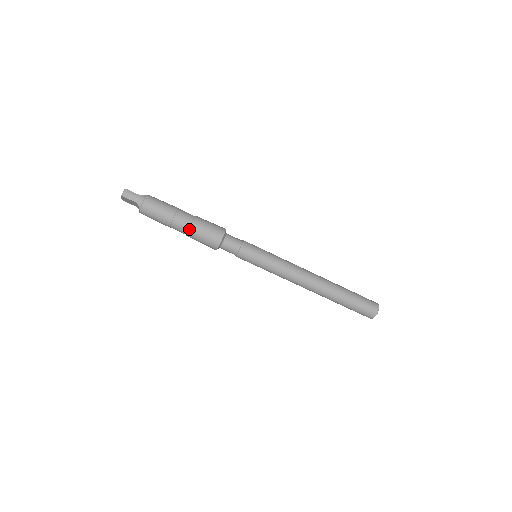
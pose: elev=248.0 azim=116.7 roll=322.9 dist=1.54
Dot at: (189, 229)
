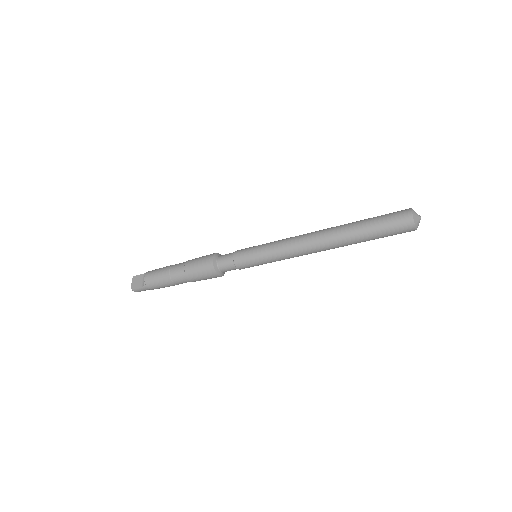
Dot at: occluded
